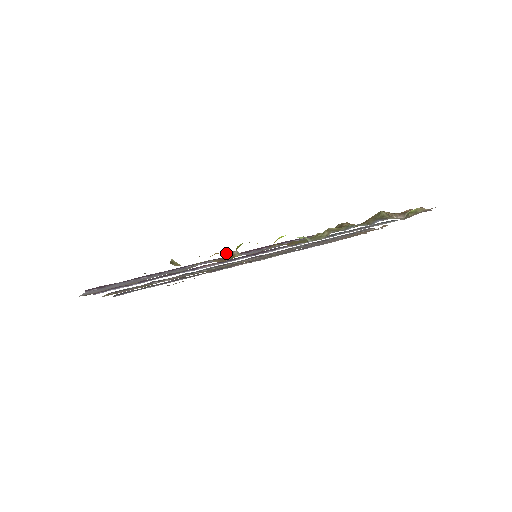
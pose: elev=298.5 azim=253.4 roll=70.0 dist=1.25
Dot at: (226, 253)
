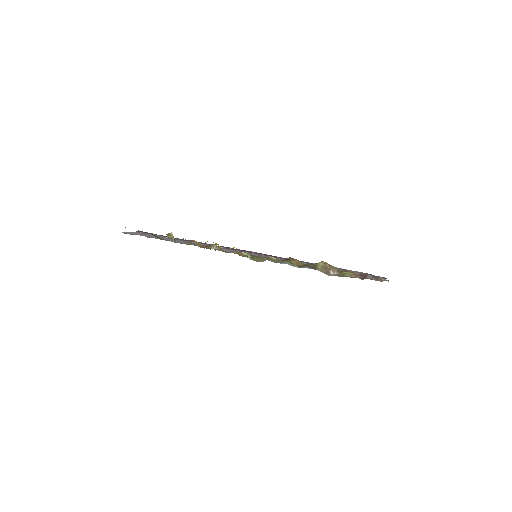
Dot at: occluded
